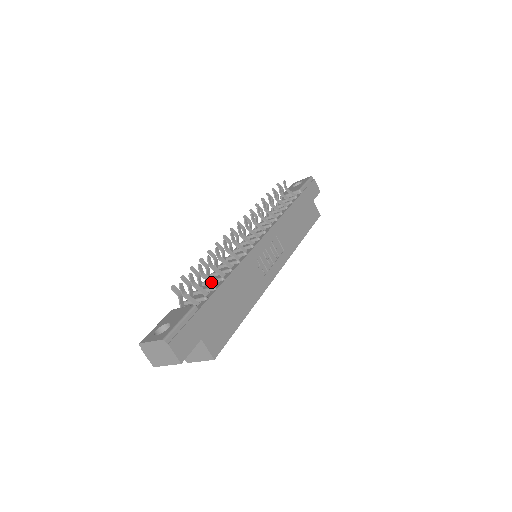
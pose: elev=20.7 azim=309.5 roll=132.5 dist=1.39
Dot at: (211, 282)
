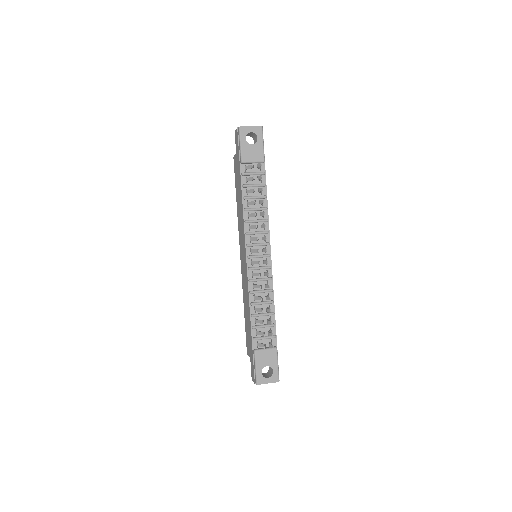
Dot at: occluded
